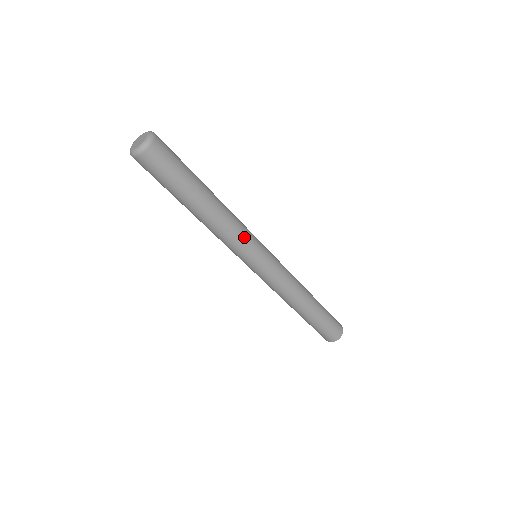
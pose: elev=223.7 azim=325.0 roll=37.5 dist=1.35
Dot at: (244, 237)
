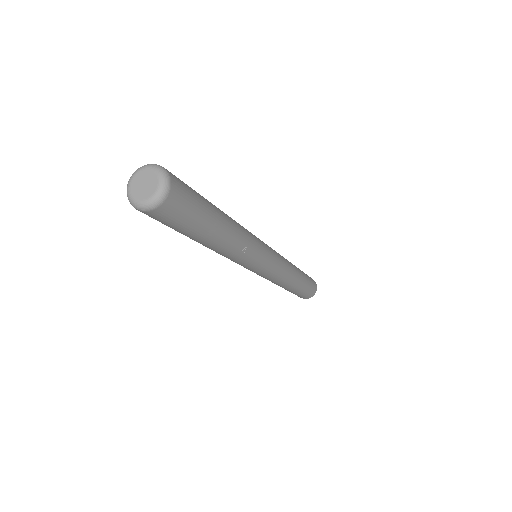
Dot at: (255, 250)
